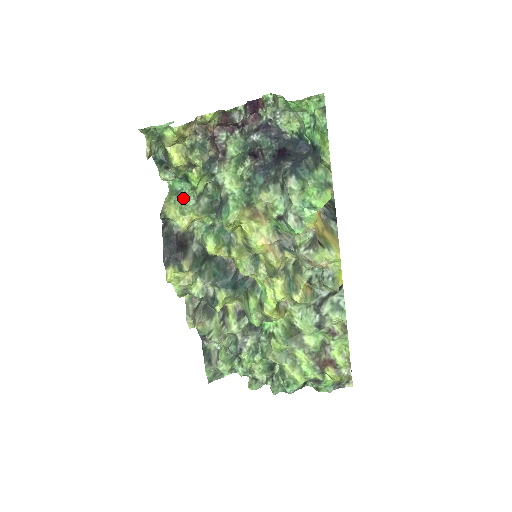
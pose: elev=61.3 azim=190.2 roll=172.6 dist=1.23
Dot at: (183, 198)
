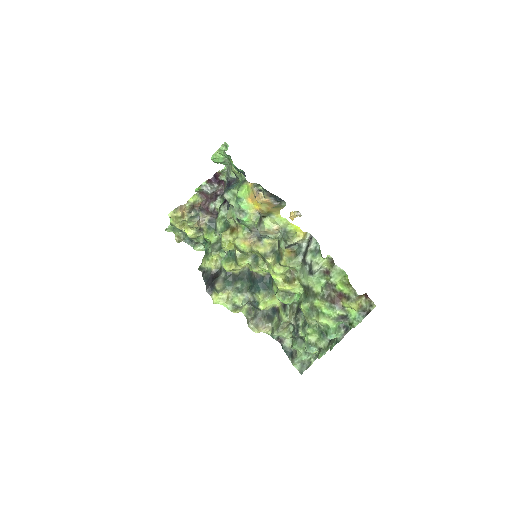
Dot at: (207, 252)
